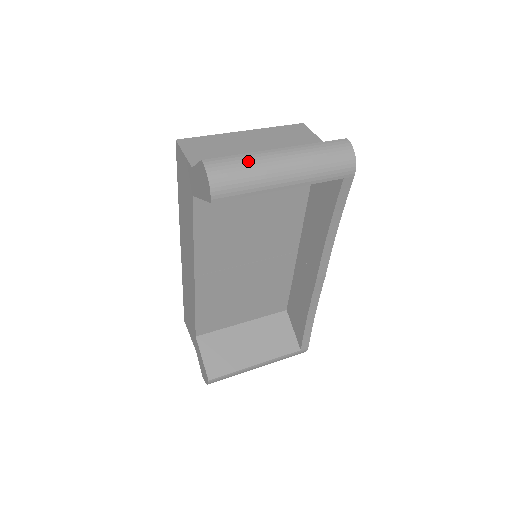
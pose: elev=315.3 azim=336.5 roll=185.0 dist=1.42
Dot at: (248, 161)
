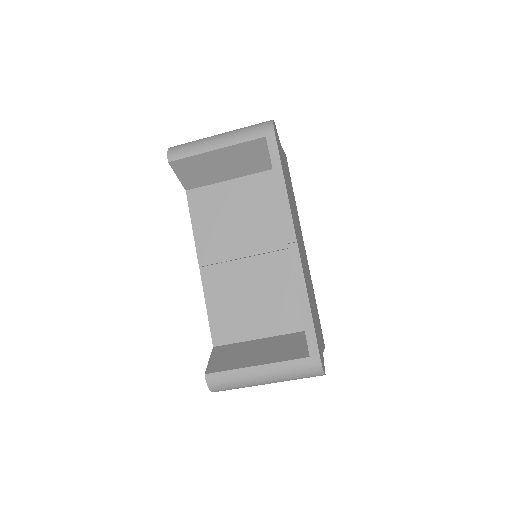
Dot at: (196, 140)
